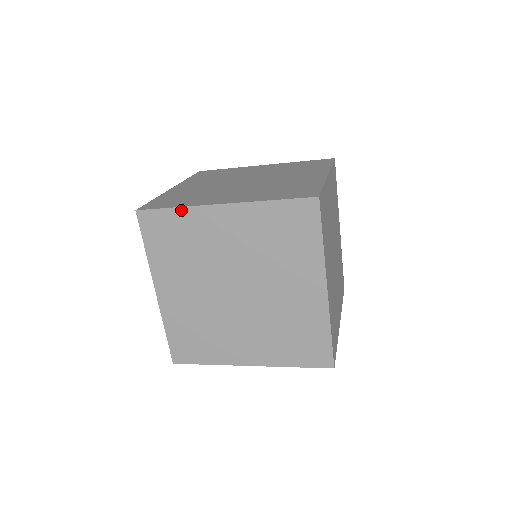
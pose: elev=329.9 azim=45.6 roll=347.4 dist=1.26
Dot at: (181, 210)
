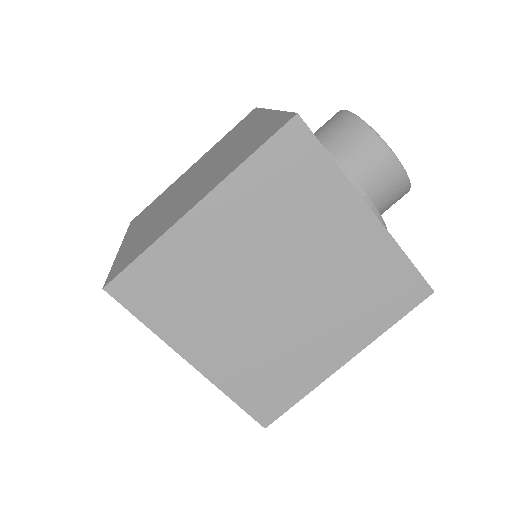
Dot at: (152, 329)
